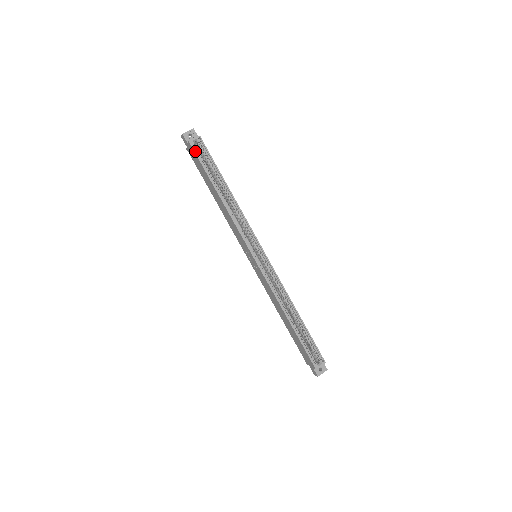
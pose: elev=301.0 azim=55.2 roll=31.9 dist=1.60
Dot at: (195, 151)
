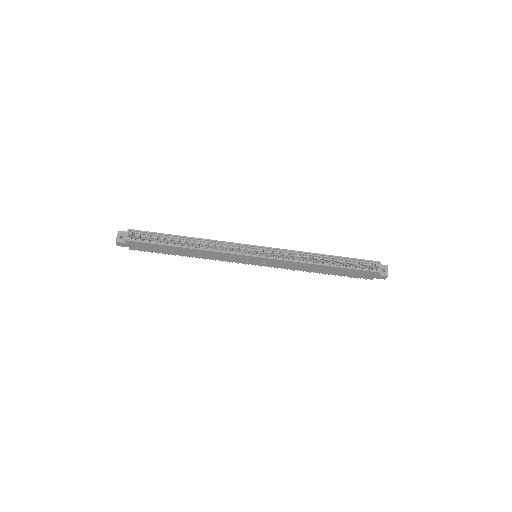
Dot at: (137, 241)
